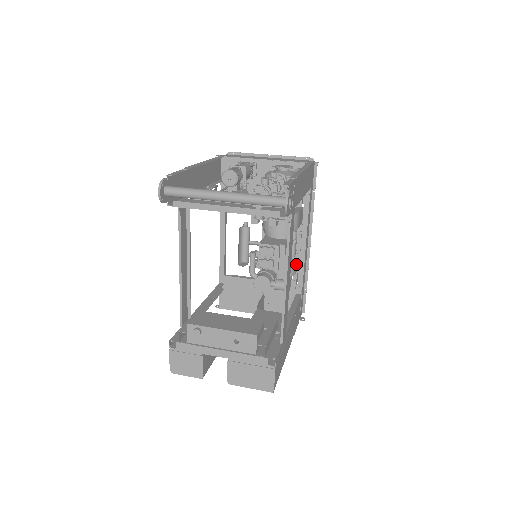
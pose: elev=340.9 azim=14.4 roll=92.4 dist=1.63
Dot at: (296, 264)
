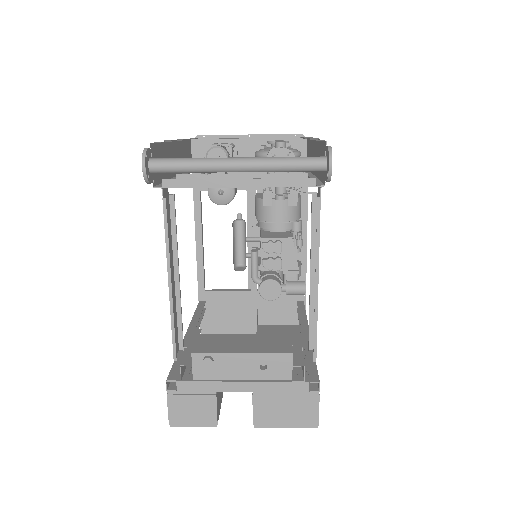
Dot at: (300, 262)
